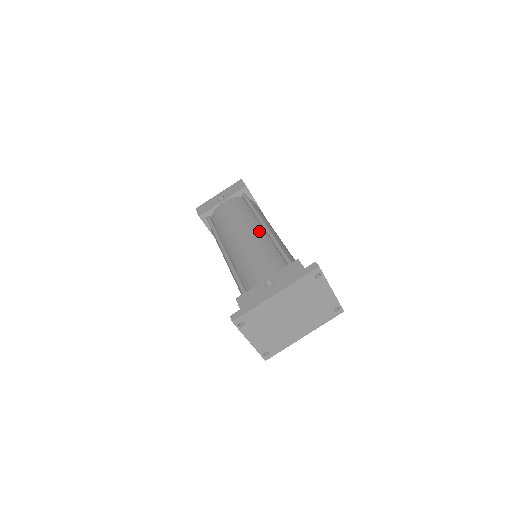
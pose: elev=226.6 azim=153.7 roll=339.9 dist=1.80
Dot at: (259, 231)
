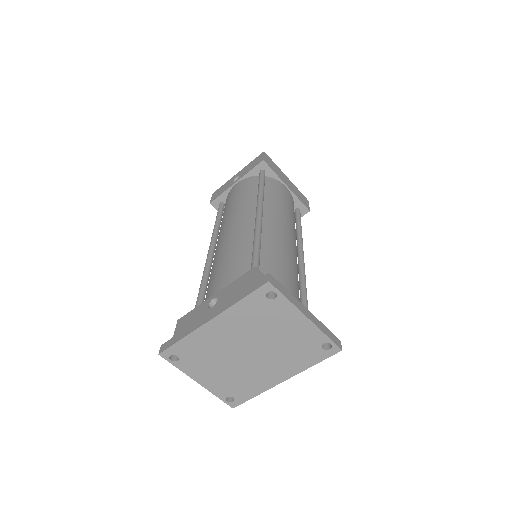
Dot at: (249, 222)
